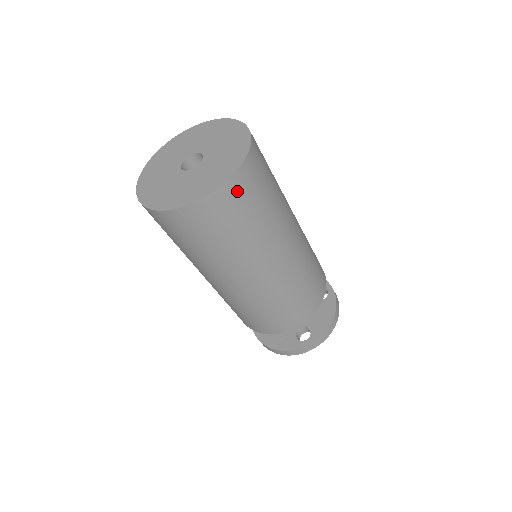
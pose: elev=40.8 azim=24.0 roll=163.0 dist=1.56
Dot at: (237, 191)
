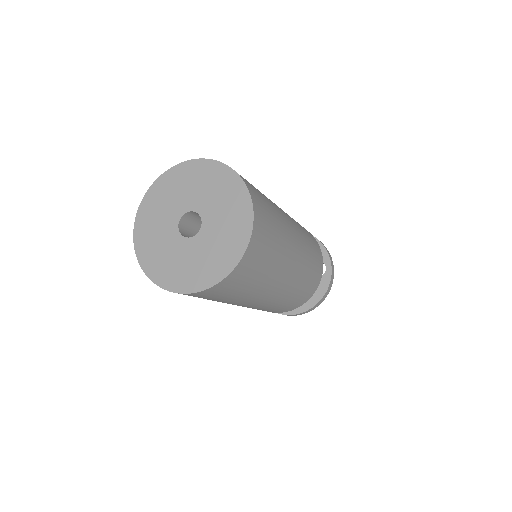
Dot at: (225, 286)
